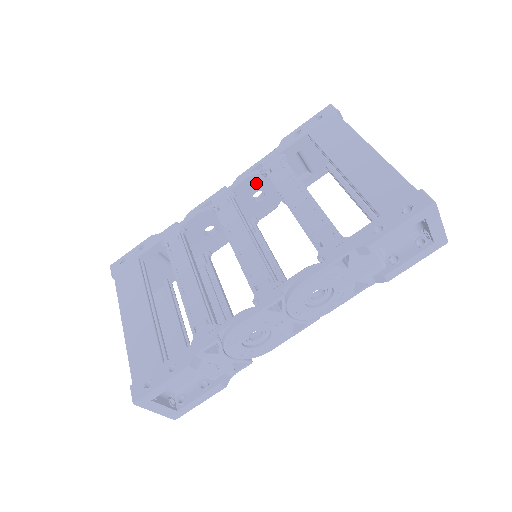
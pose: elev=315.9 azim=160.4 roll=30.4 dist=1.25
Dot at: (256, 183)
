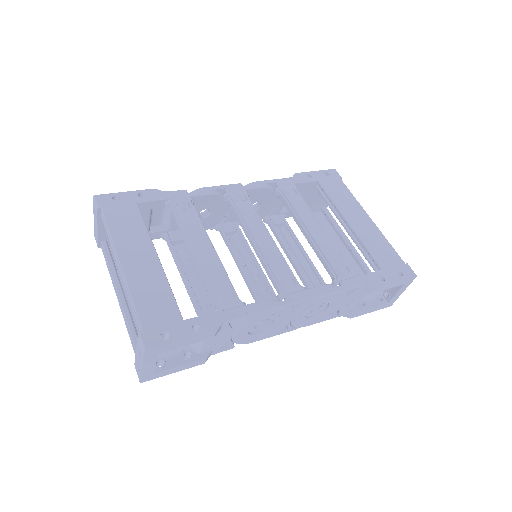
Dot at: (264, 195)
